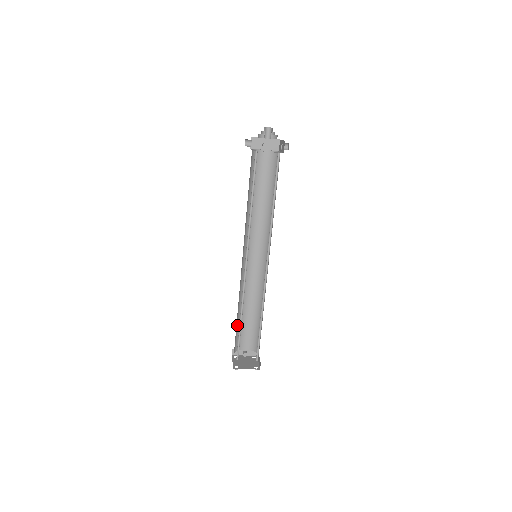
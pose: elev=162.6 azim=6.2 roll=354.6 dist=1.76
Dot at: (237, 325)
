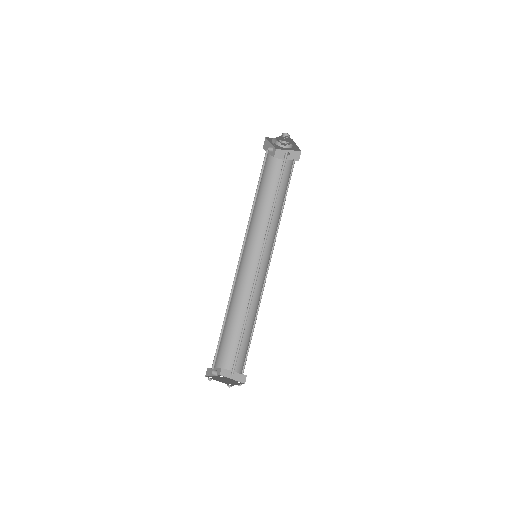
Dot at: occluded
